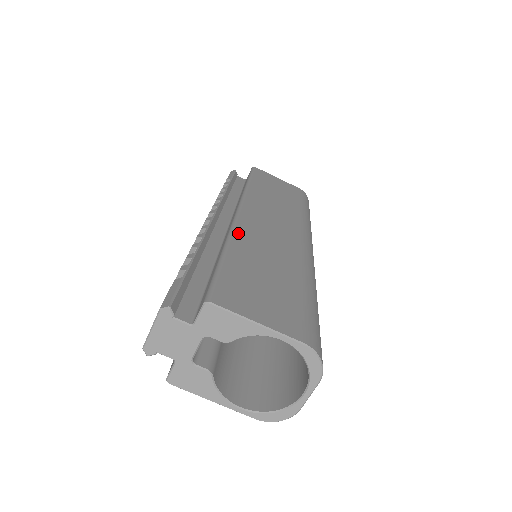
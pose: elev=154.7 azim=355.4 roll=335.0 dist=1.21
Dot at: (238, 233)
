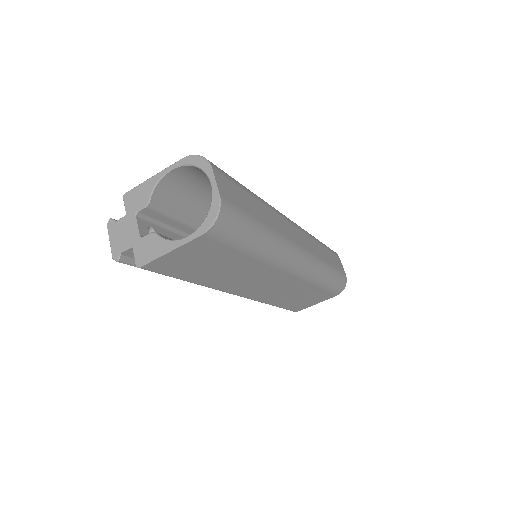
Dot at: occluded
